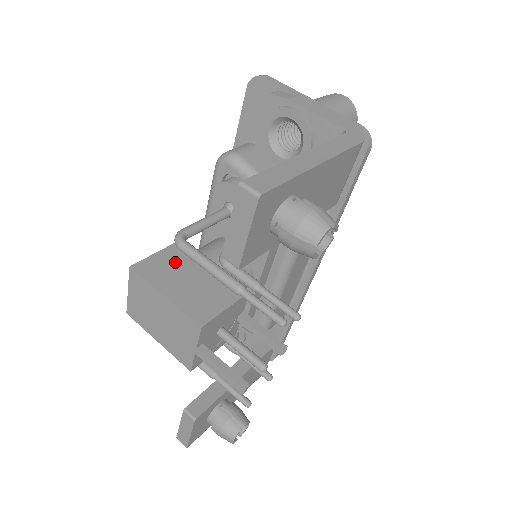
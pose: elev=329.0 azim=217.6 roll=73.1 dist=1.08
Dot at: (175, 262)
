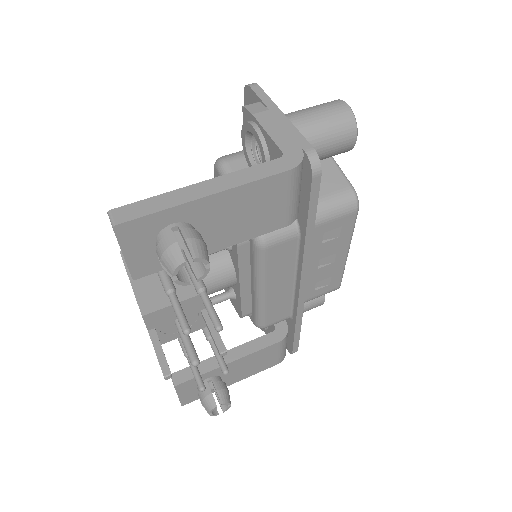
Dot at: occluded
